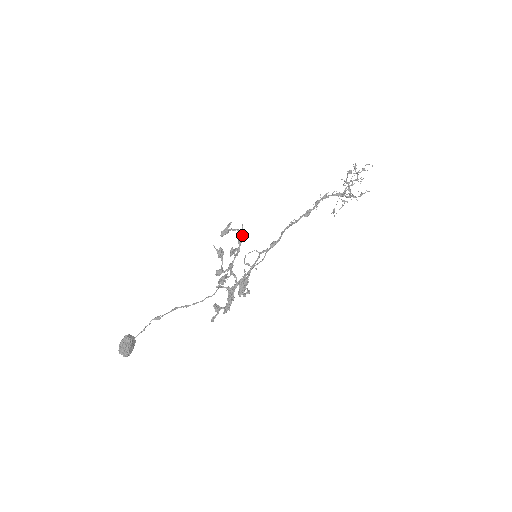
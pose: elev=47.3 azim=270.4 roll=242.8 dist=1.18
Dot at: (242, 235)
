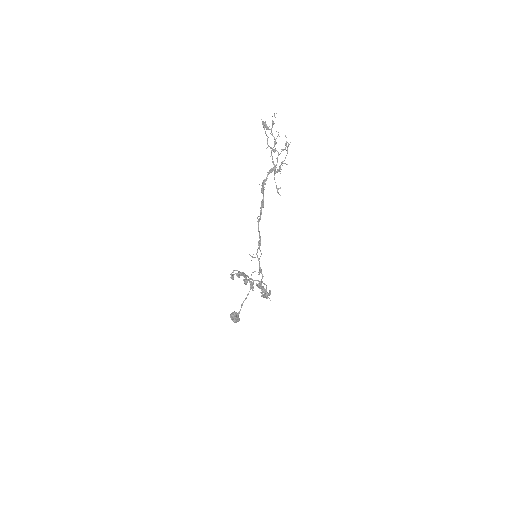
Dot at: (243, 275)
